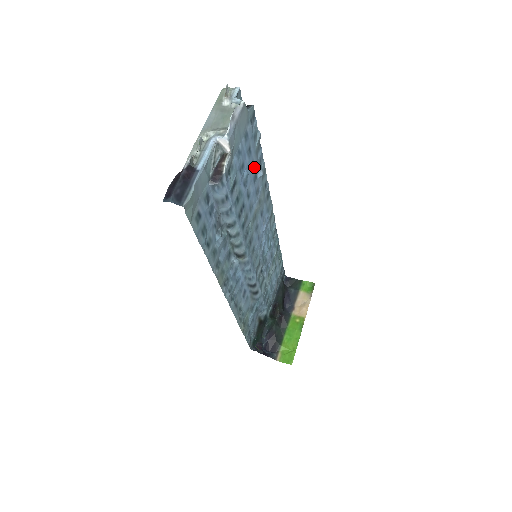
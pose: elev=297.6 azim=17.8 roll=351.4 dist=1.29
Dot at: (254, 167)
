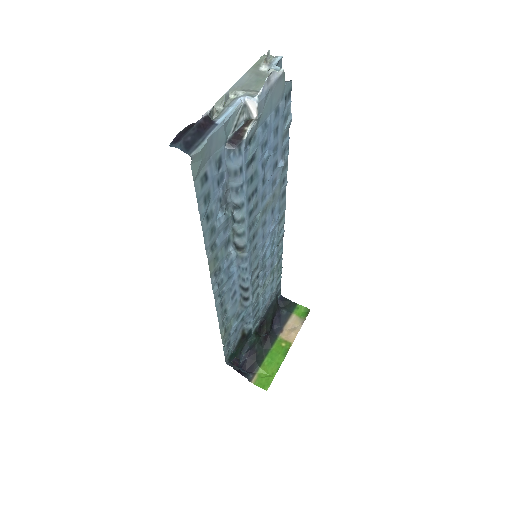
Dot at: (277, 153)
